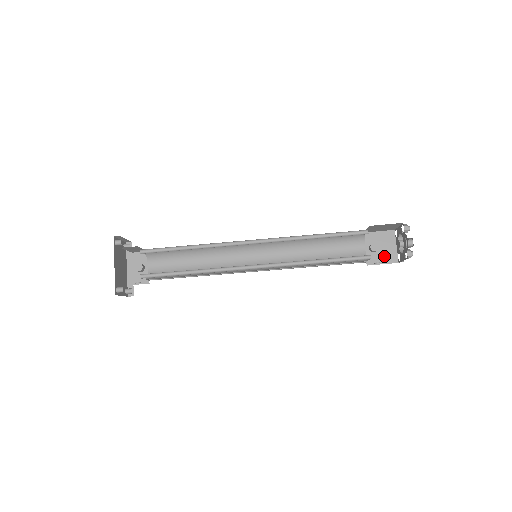
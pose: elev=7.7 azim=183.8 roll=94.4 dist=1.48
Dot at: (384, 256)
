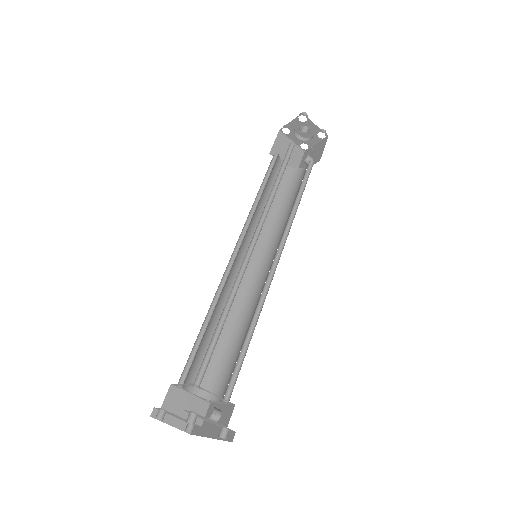
Dot at: (319, 150)
